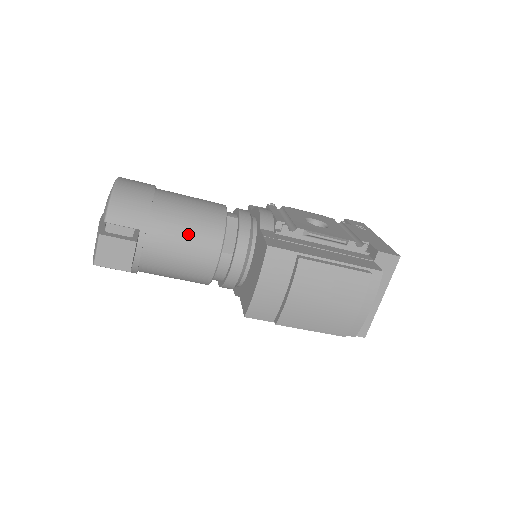
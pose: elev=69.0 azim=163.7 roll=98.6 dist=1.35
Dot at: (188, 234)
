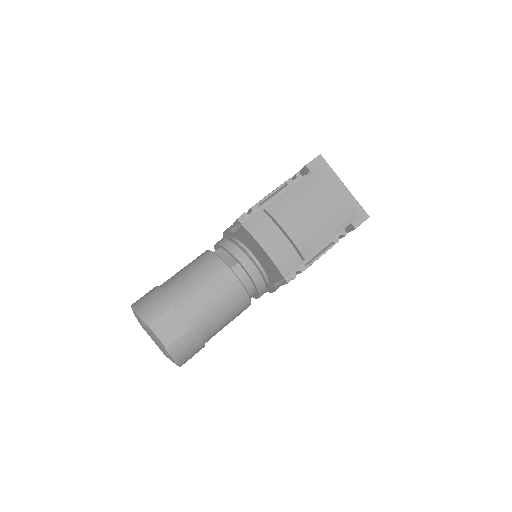
Dot at: (200, 280)
